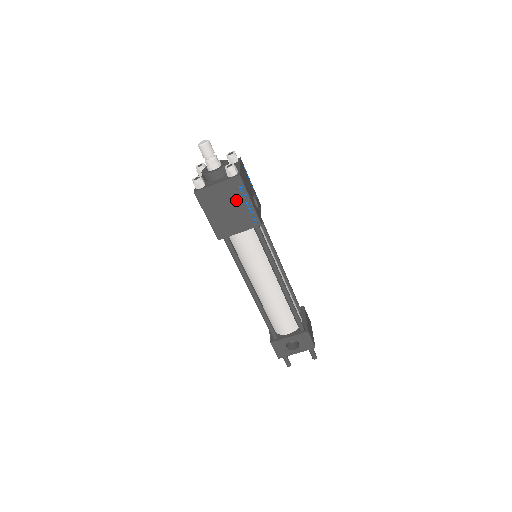
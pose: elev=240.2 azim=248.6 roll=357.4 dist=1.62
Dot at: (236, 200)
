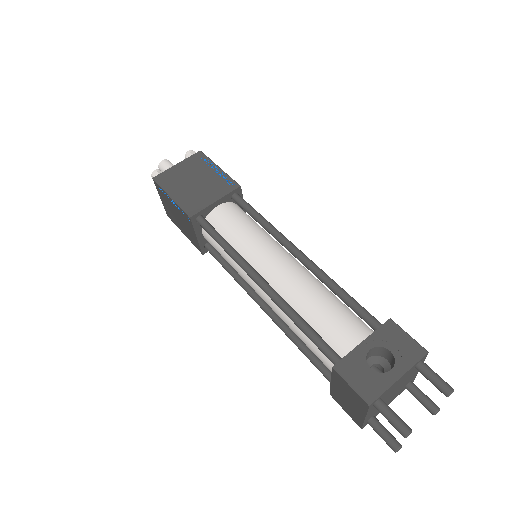
Dot at: (202, 172)
